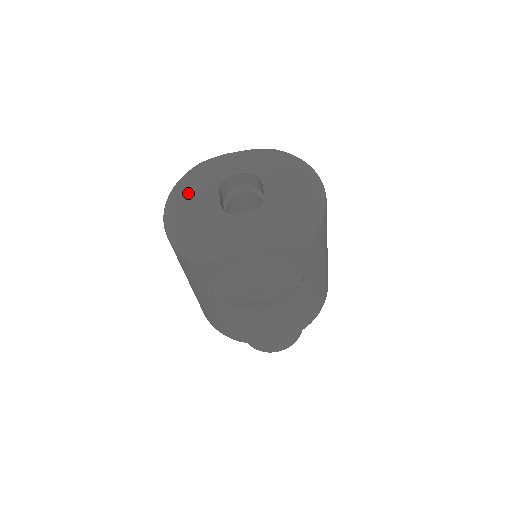
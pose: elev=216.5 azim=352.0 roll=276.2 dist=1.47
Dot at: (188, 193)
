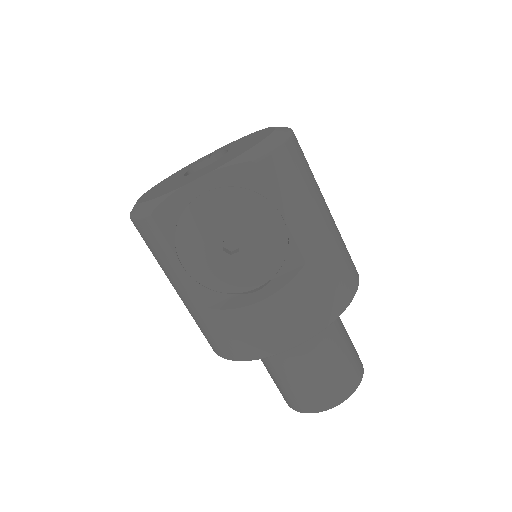
Dot at: (158, 185)
